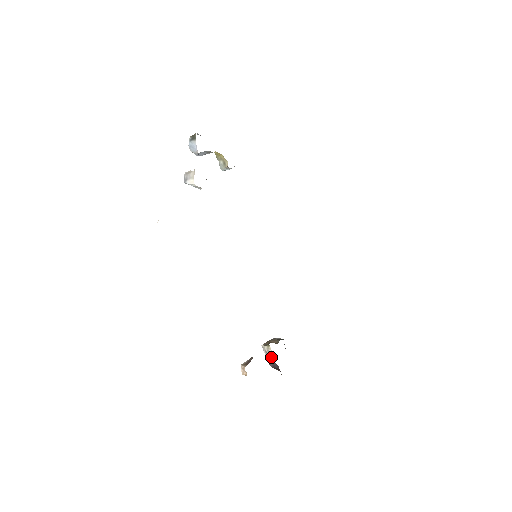
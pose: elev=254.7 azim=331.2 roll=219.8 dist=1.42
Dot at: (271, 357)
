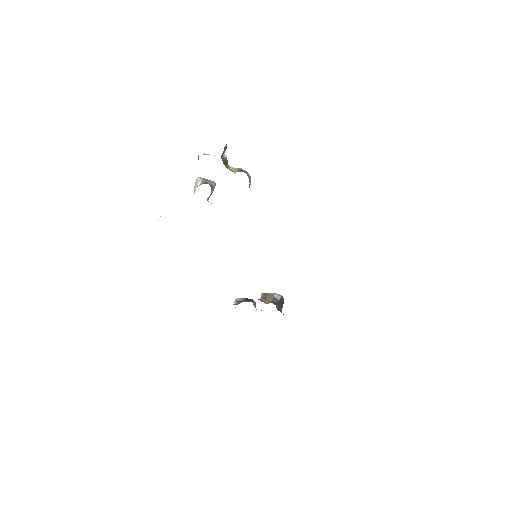
Dot at: occluded
